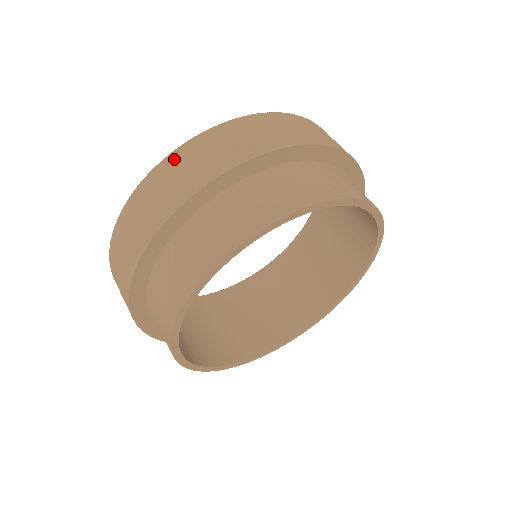
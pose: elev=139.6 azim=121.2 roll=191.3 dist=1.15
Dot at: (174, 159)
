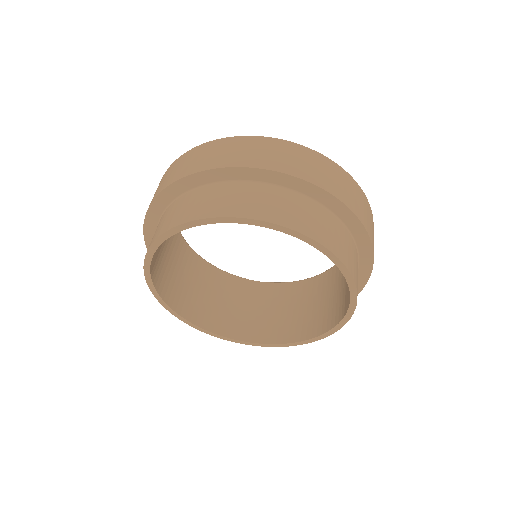
Dot at: (186, 155)
